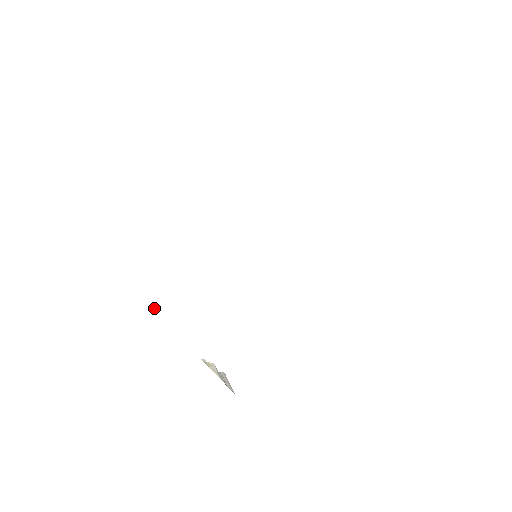
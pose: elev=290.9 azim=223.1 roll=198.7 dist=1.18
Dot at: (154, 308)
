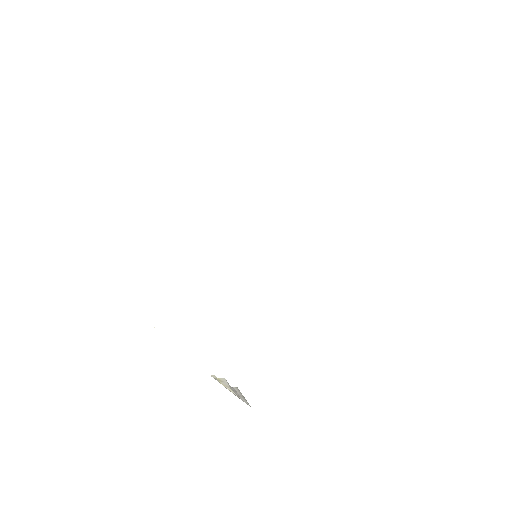
Dot at: occluded
